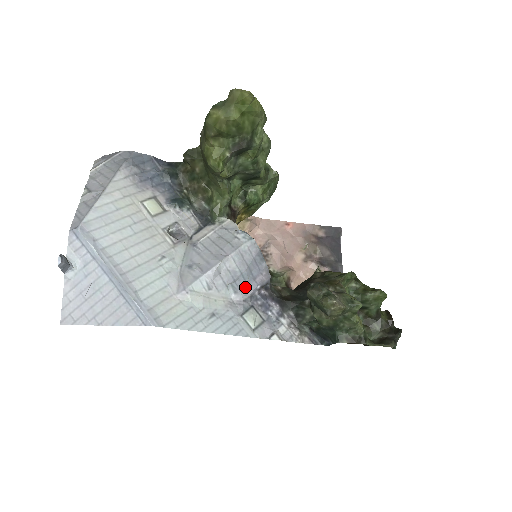
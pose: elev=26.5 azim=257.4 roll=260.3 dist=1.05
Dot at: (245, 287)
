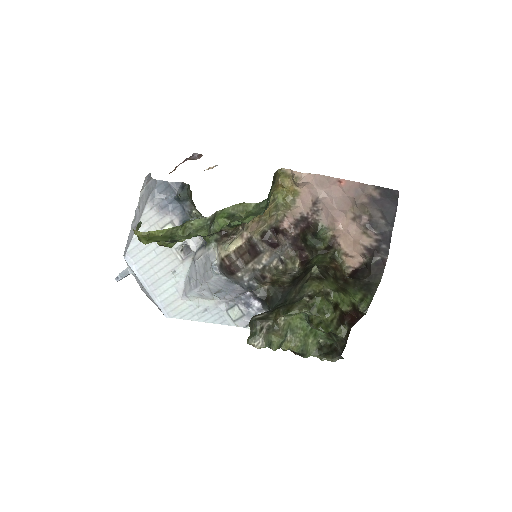
Dot at: (227, 295)
